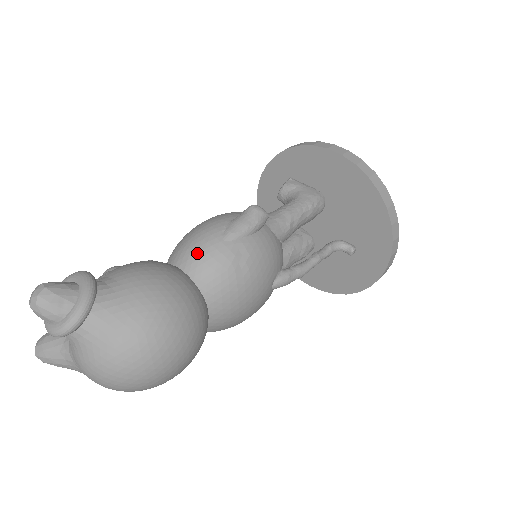
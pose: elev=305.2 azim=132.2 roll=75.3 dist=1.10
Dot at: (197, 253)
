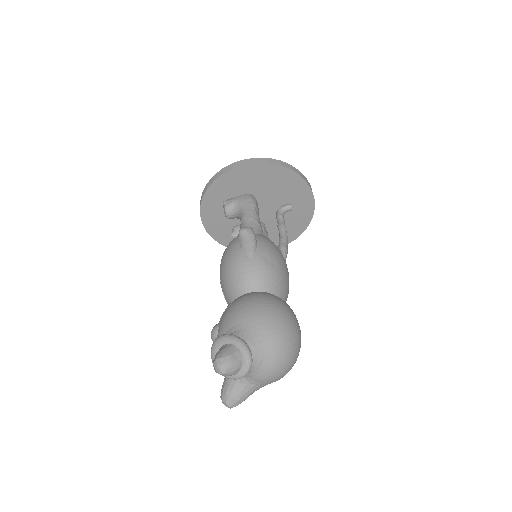
Dot at: (247, 277)
